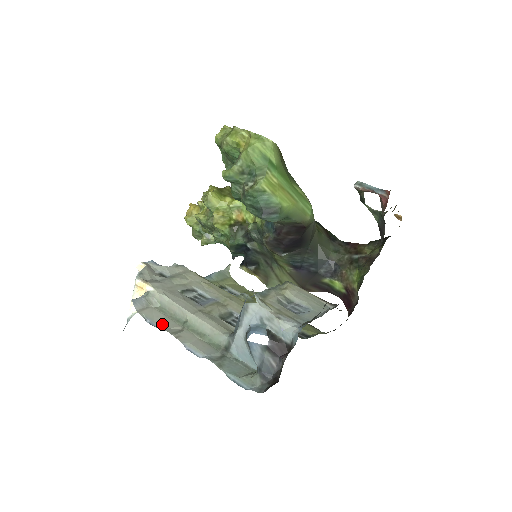
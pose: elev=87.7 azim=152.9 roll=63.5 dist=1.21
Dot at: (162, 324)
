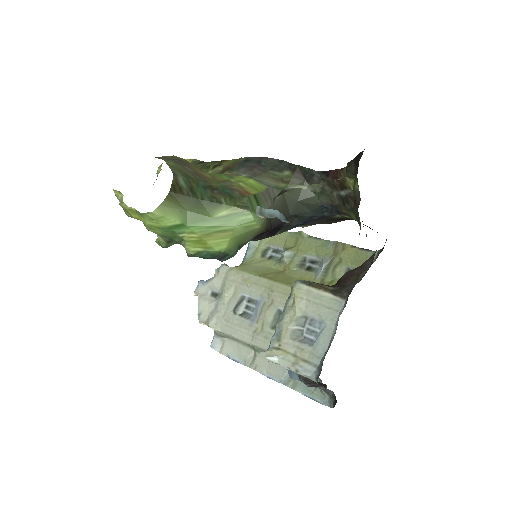
Dot at: (240, 357)
